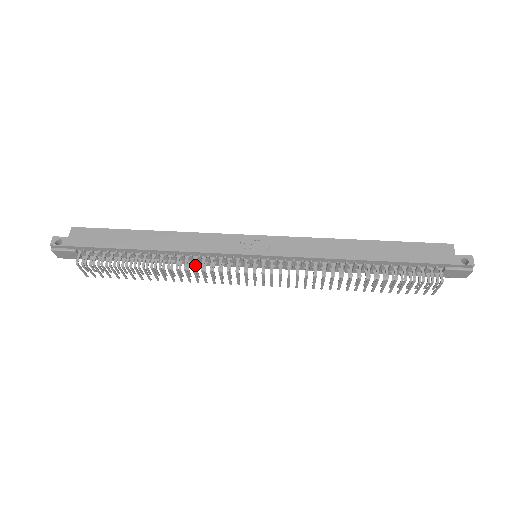
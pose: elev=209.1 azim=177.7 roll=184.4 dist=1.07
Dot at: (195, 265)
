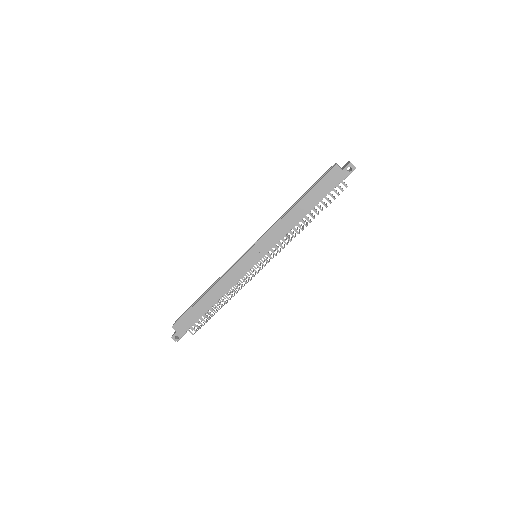
Dot at: (239, 288)
